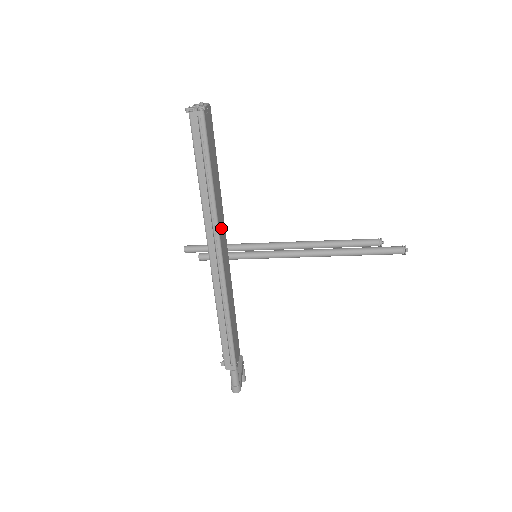
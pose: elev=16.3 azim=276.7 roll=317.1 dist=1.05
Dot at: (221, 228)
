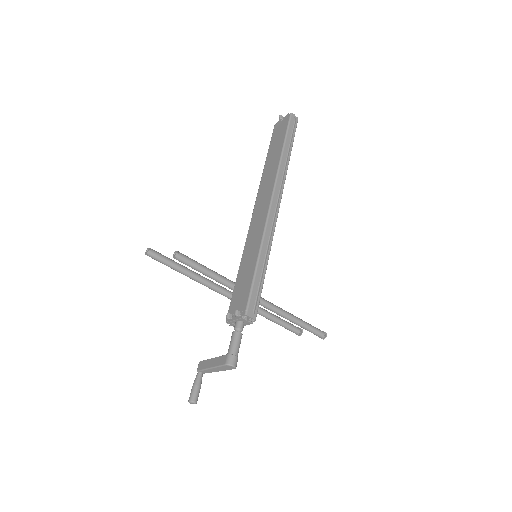
Dot at: occluded
